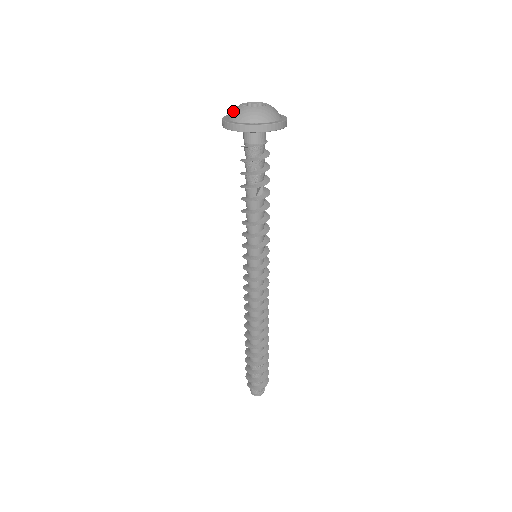
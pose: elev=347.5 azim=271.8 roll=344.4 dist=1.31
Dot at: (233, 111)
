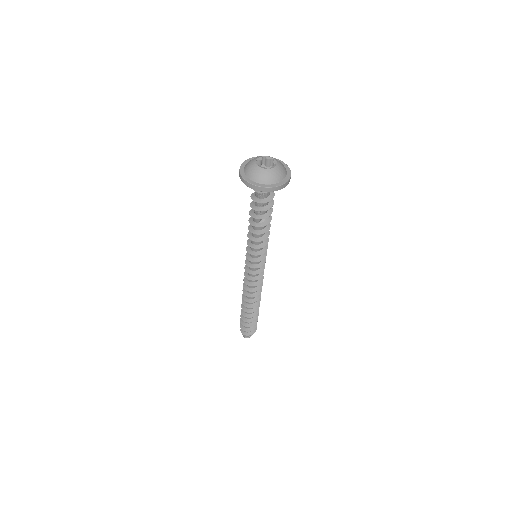
Dot at: (248, 165)
